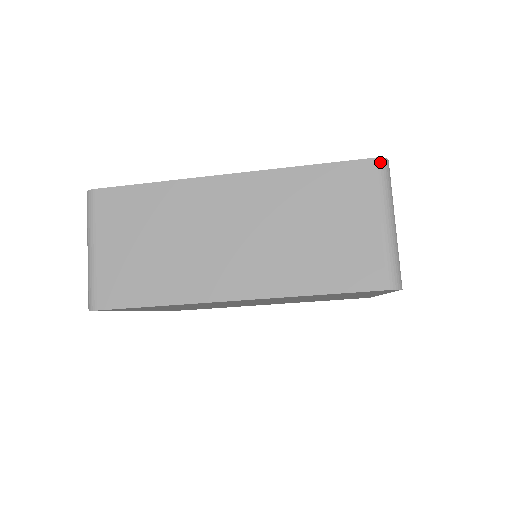
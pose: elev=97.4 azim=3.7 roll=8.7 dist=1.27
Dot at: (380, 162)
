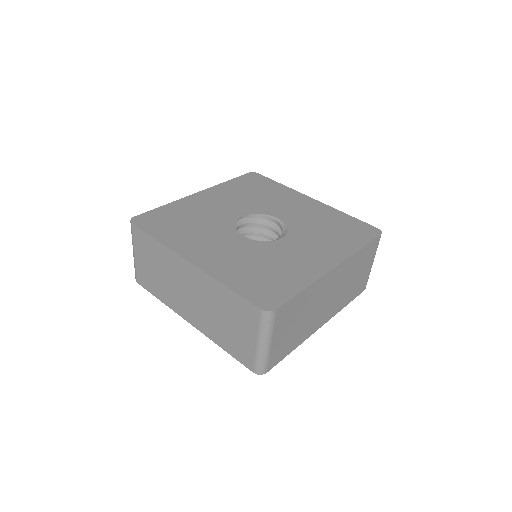
Dot at: occluded
